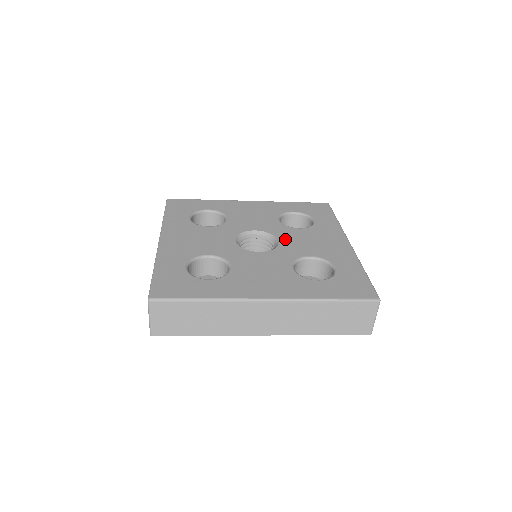
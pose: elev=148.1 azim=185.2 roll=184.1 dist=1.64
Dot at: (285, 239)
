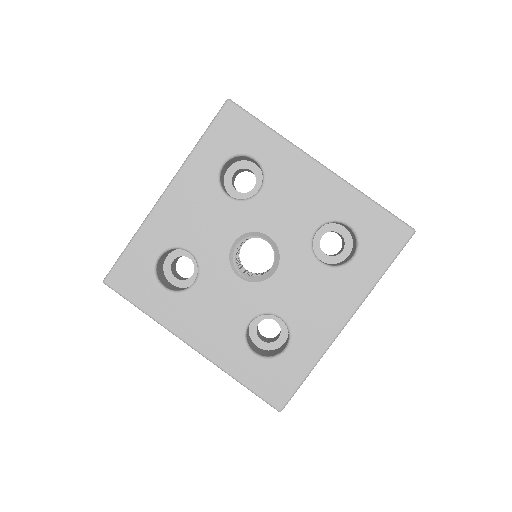
Dot at: (270, 227)
